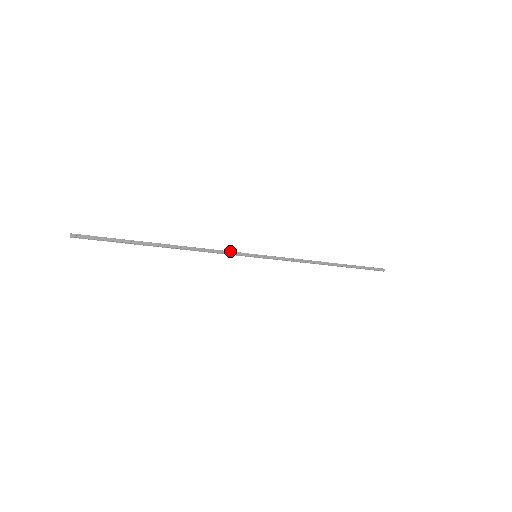
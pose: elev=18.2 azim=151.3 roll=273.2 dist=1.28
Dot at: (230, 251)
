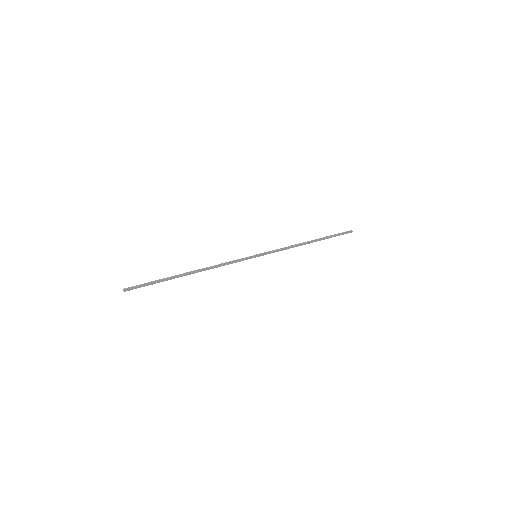
Dot at: (237, 260)
